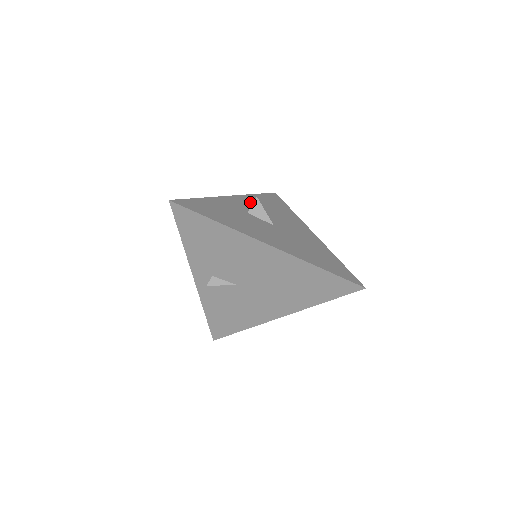
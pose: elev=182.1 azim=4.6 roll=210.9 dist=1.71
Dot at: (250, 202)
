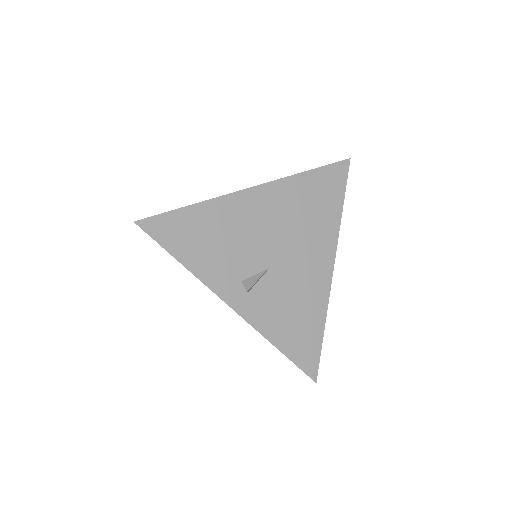
Dot at: occluded
